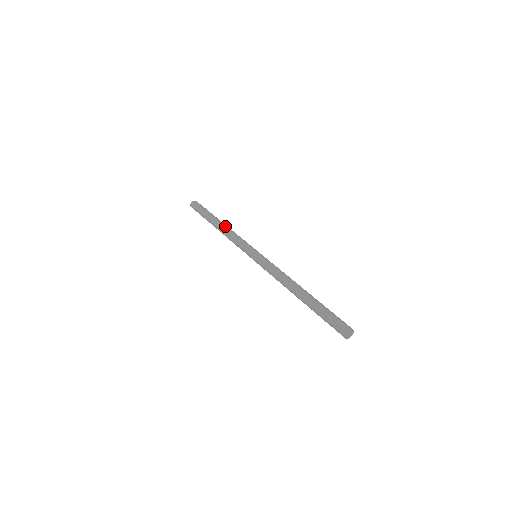
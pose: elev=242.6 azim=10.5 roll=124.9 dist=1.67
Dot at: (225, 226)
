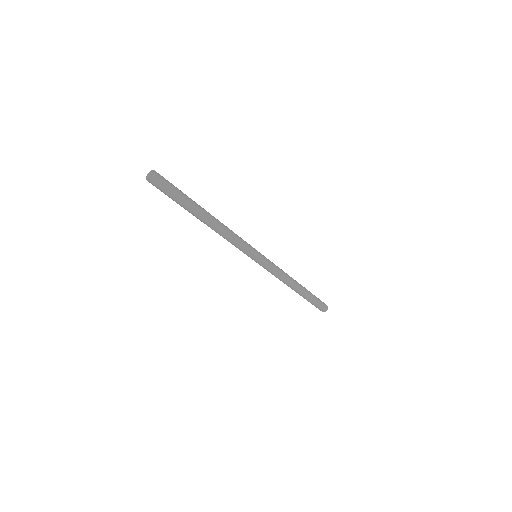
Dot at: (218, 225)
